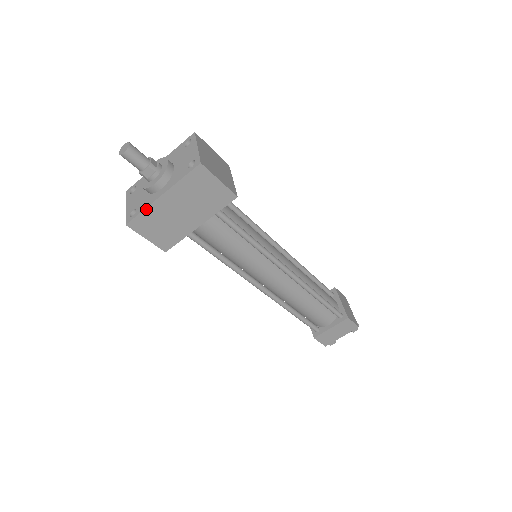
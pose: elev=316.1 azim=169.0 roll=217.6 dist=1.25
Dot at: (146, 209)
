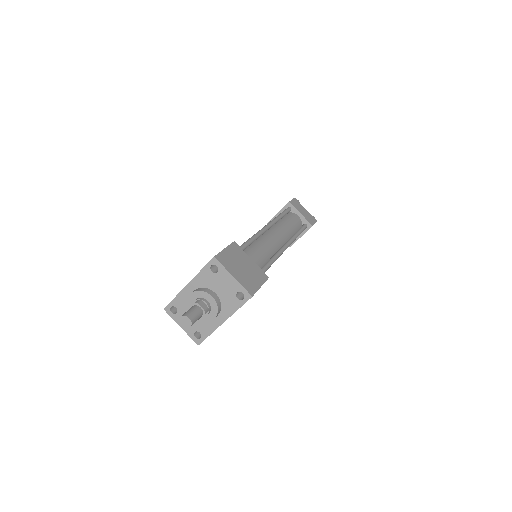
Dot at: (212, 332)
